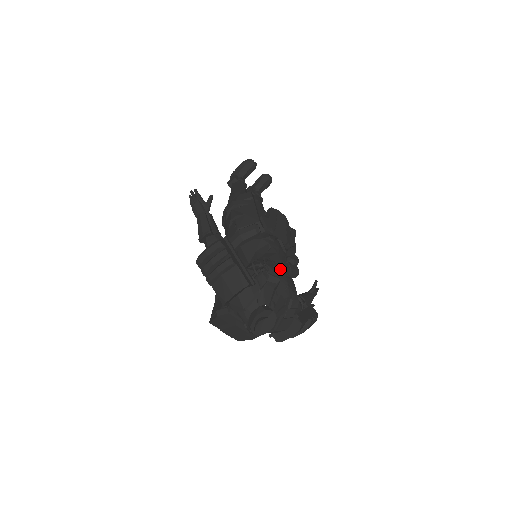
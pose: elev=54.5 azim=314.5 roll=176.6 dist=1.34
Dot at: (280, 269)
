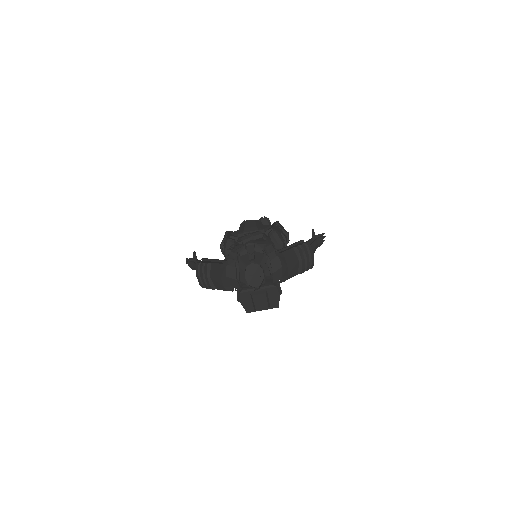
Dot at: (241, 241)
